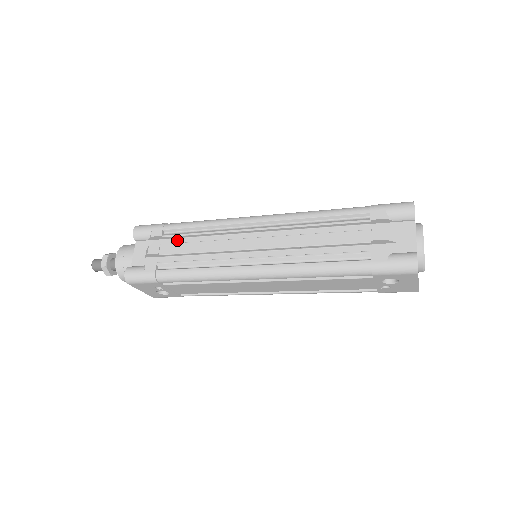
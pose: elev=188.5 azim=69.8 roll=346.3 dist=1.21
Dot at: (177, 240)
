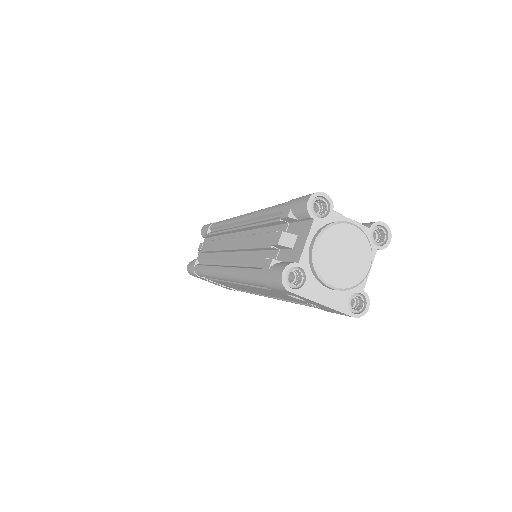
Dot at: (214, 238)
